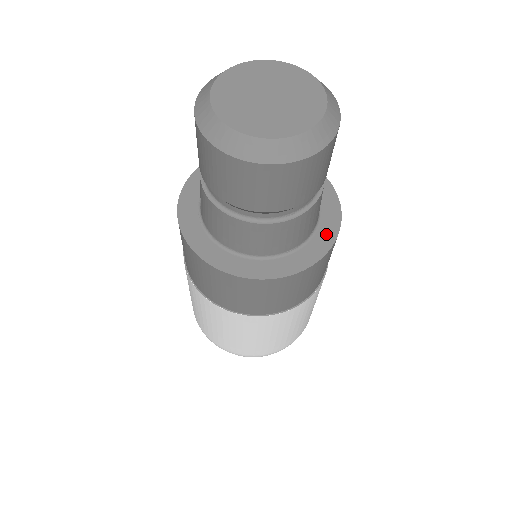
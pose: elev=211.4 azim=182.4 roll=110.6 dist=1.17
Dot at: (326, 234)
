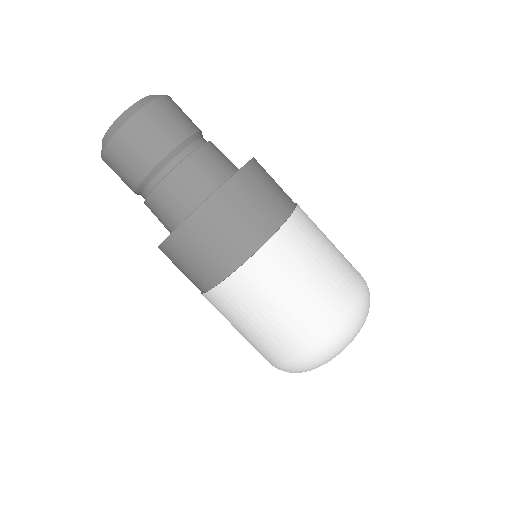
Dot at: occluded
